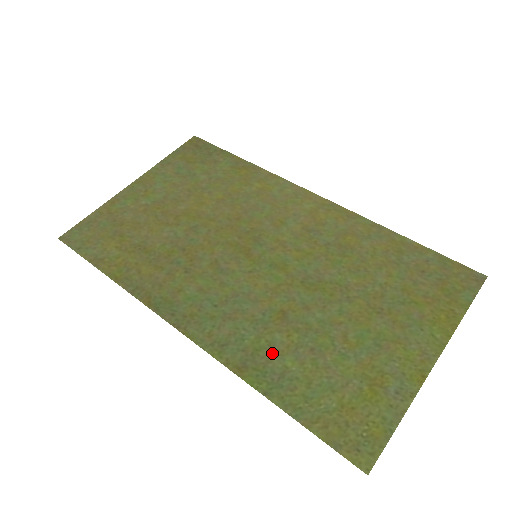
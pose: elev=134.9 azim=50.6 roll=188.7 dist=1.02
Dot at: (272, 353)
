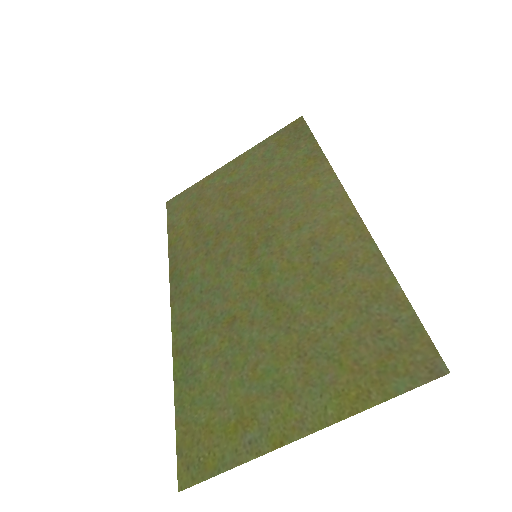
Dot at: (202, 351)
